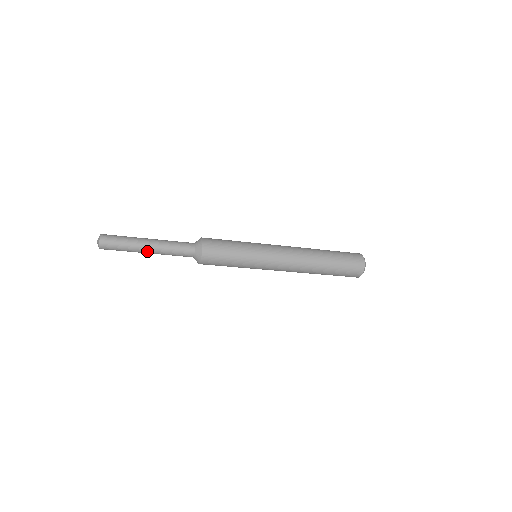
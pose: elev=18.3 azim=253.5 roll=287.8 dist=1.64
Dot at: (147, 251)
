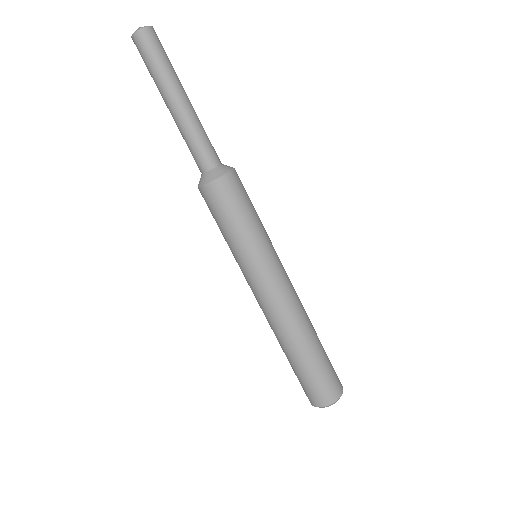
Dot at: (178, 100)
